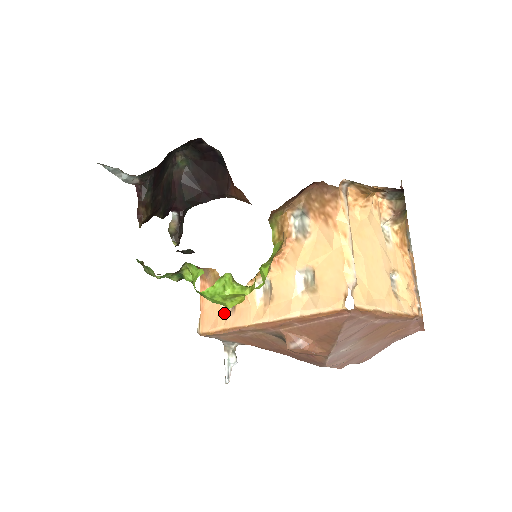
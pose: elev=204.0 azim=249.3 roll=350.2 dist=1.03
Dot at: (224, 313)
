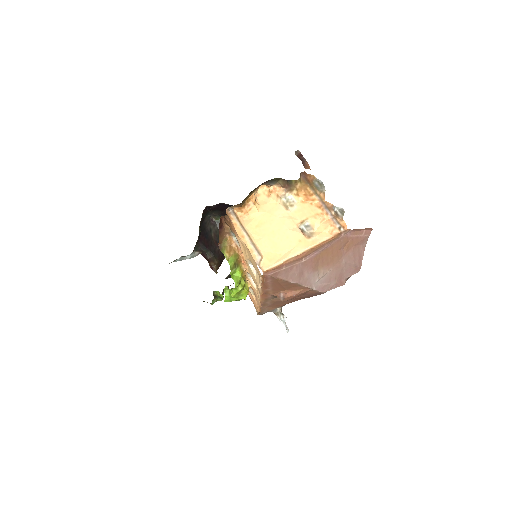
Dot at: occluded
